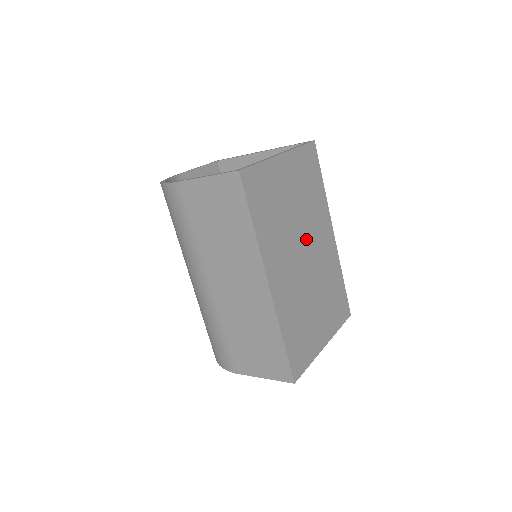
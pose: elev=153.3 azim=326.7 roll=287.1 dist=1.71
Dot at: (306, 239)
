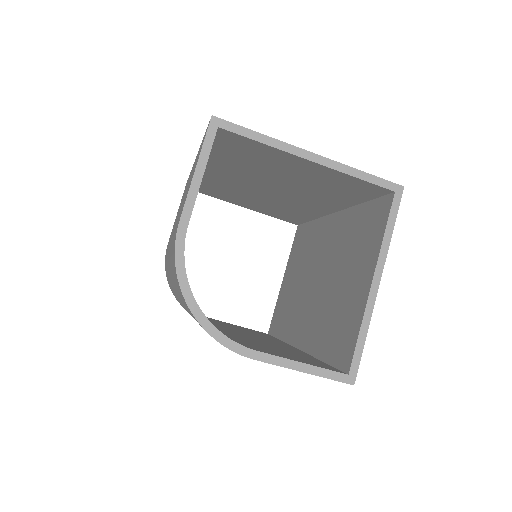
Dot at: occluded
